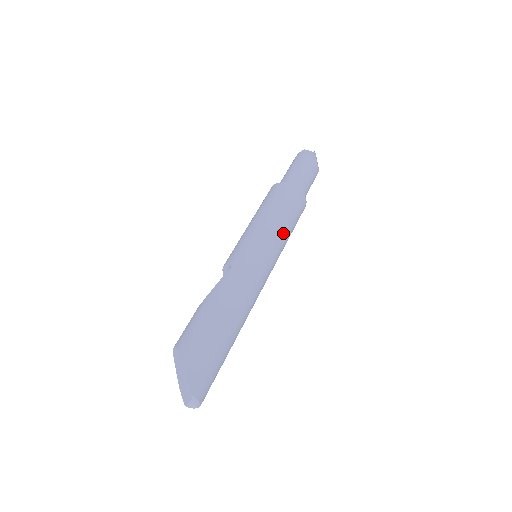
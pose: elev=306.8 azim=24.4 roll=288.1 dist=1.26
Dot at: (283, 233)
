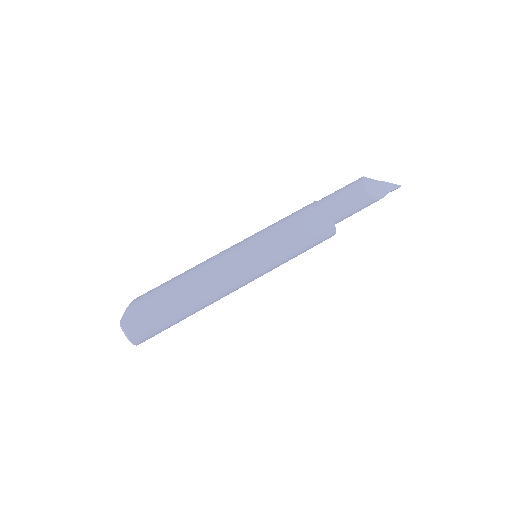
Dot at: (281, 238)
